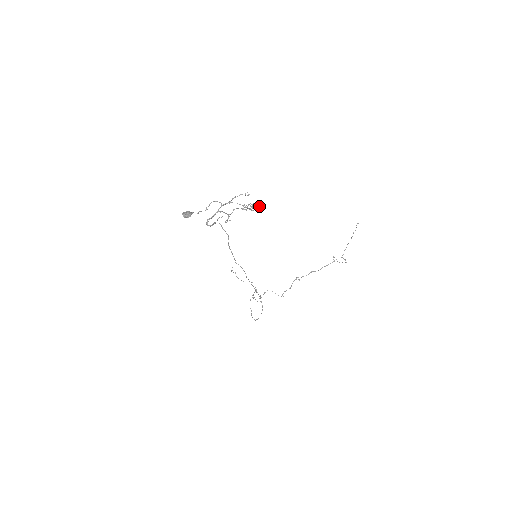
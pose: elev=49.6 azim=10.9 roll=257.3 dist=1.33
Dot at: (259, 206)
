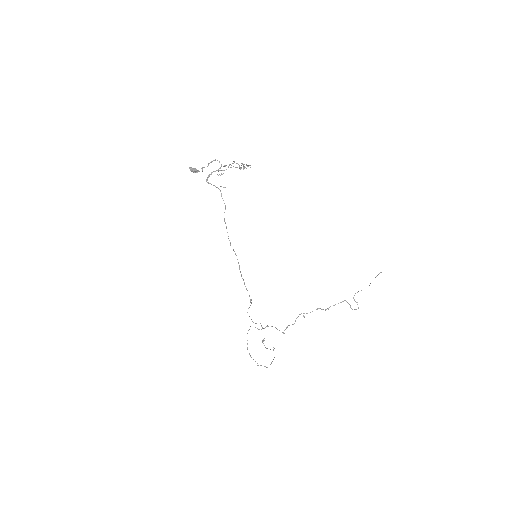
Dot at: (248, 165)
